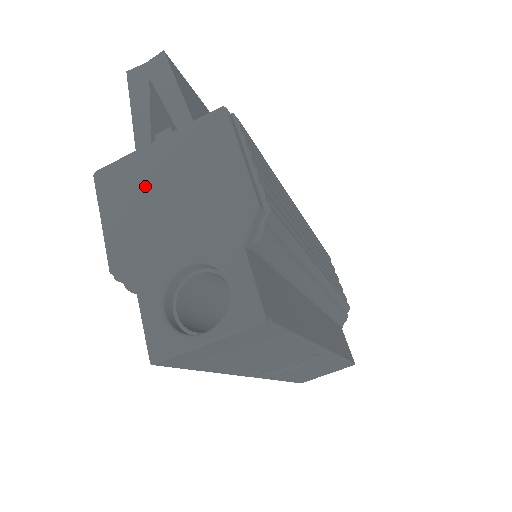
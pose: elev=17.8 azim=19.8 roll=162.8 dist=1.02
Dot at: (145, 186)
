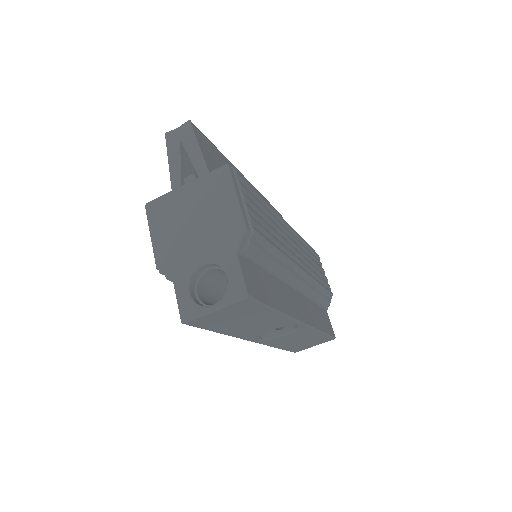
Dot at: (178, 214)
